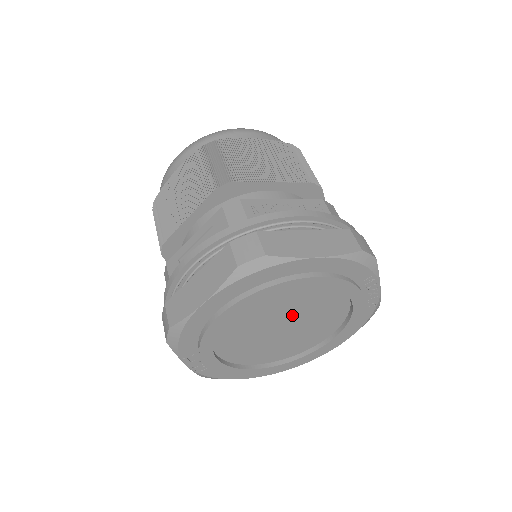
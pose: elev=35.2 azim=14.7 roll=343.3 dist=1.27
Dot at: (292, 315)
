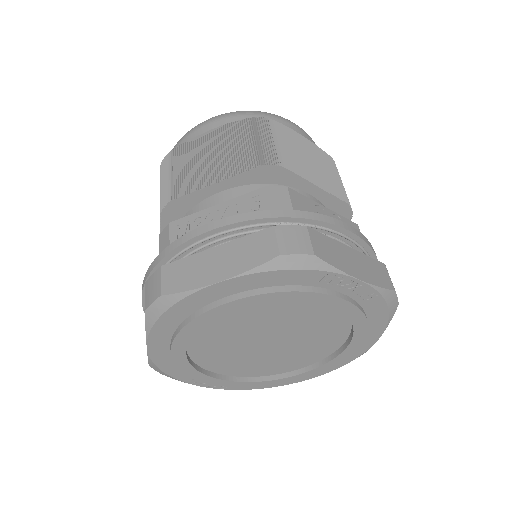
Dot at: (266, 331)
